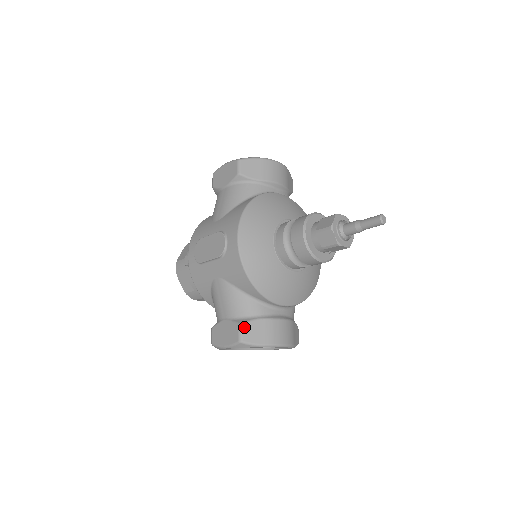
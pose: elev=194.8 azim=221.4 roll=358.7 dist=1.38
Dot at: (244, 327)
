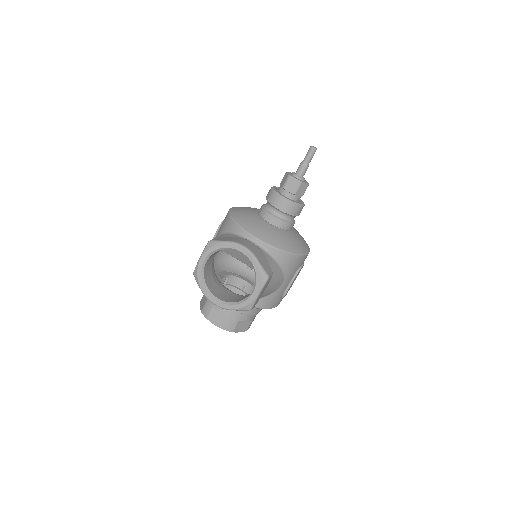
Dot at: (217, 238)
